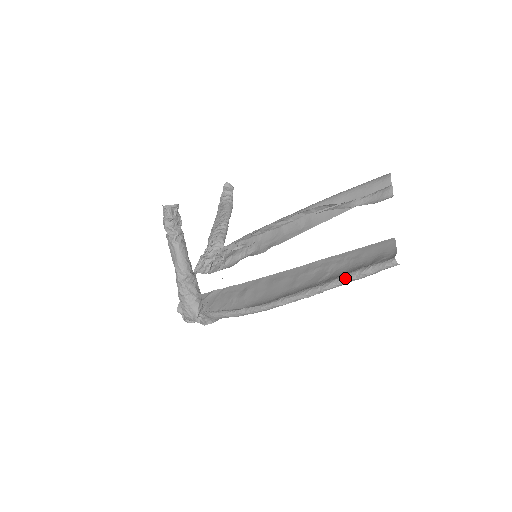
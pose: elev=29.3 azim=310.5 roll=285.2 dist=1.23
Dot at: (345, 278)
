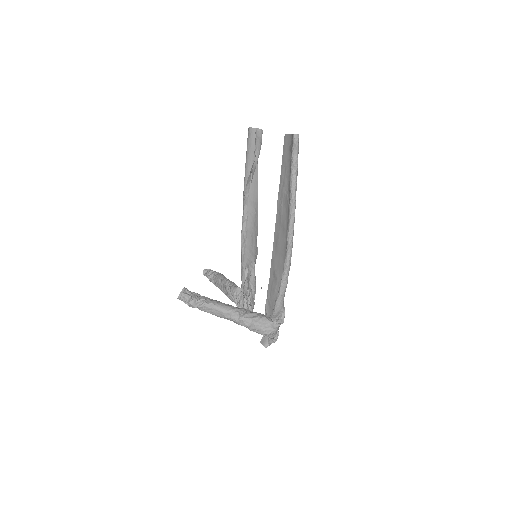
Dot at: (292, 178)
